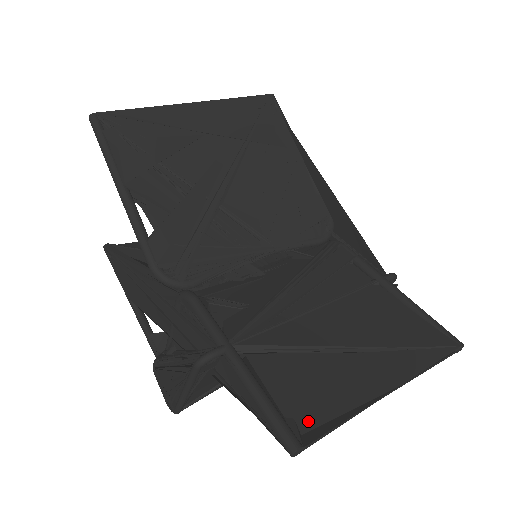
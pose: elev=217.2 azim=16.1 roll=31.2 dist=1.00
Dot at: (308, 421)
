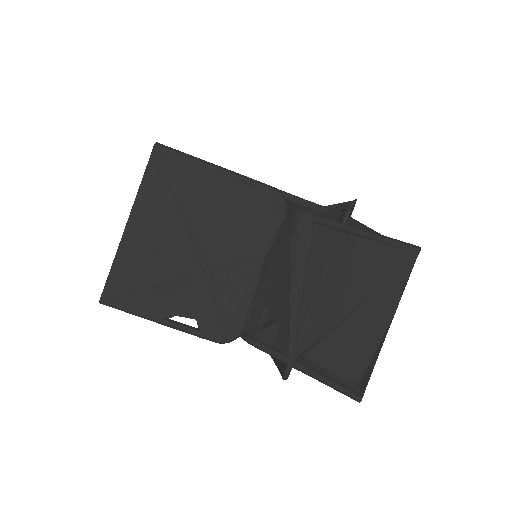
Dot at: (357, 374)
